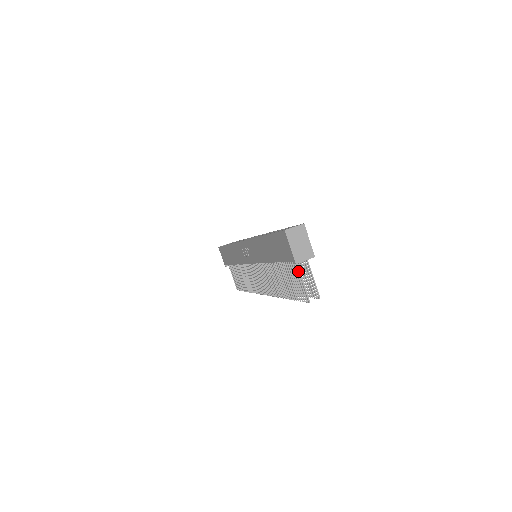
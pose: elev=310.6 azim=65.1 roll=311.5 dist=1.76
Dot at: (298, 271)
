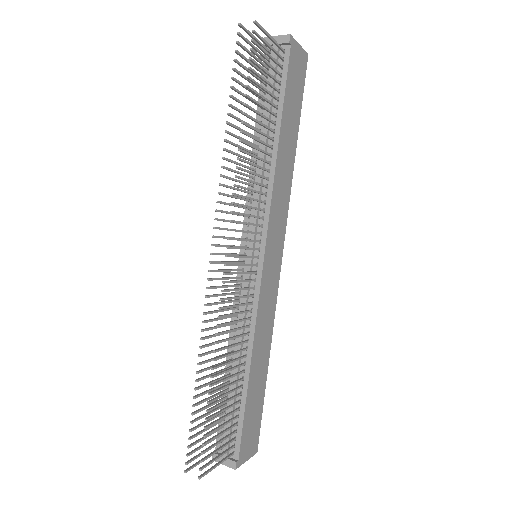
Dot at: (262, 46)
